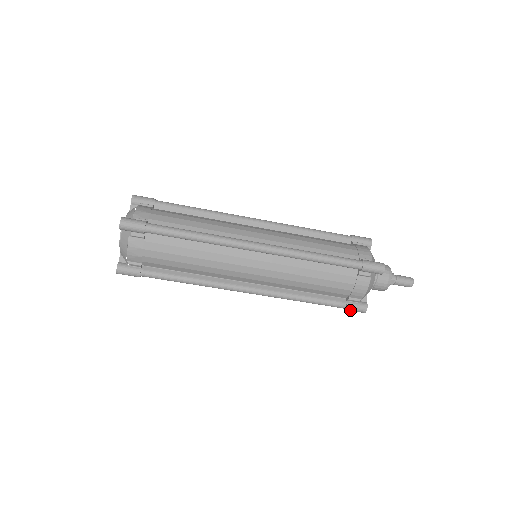
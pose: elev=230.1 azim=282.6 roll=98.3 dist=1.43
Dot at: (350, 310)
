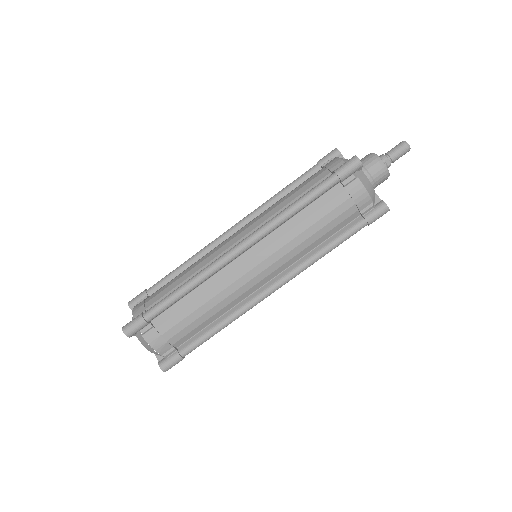
Dot at: (374, 221)
